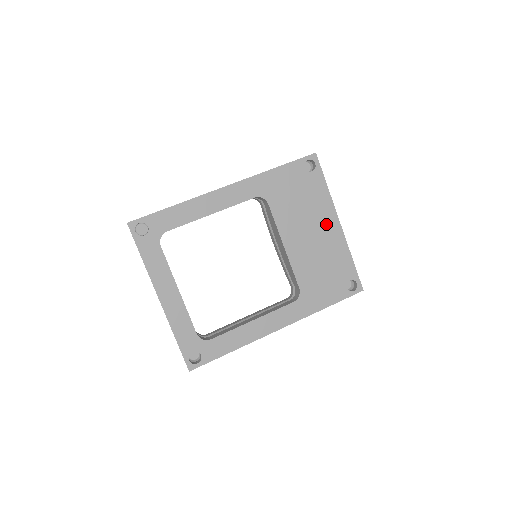
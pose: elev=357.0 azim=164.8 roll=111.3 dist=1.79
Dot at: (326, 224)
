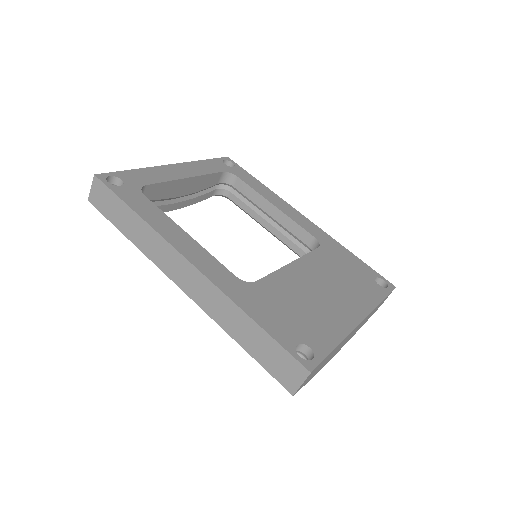
Dot at: (347, 305)
